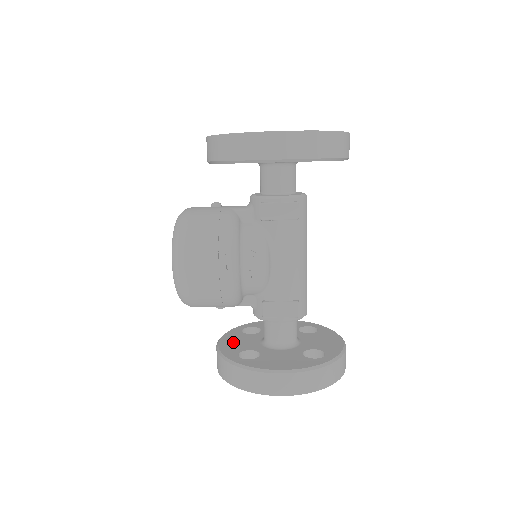
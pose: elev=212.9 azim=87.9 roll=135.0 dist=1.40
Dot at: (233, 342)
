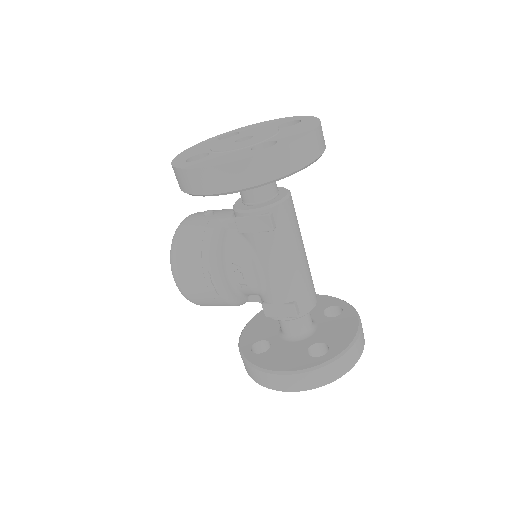
Dot at: (256, 328)
